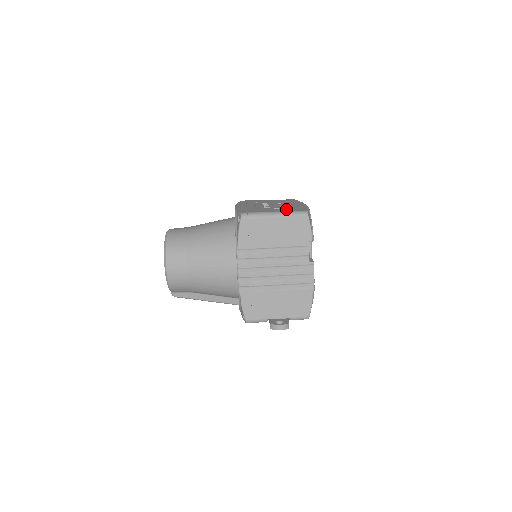
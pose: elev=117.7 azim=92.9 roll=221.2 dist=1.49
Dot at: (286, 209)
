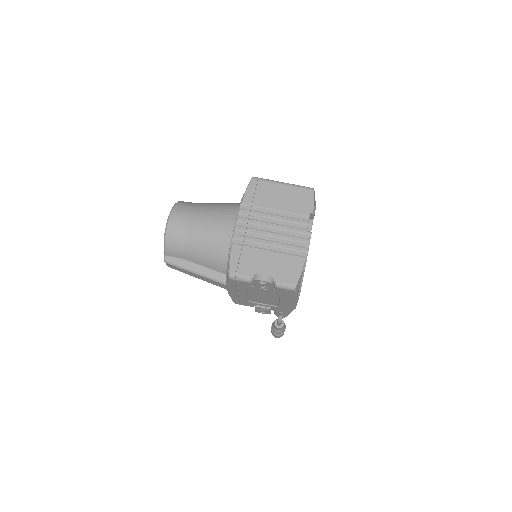
Dot at: occluded
